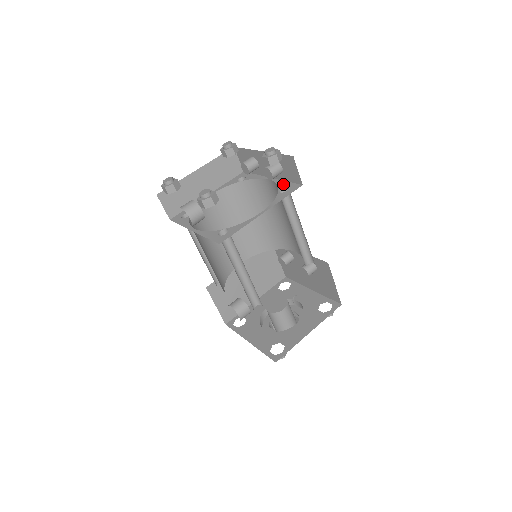
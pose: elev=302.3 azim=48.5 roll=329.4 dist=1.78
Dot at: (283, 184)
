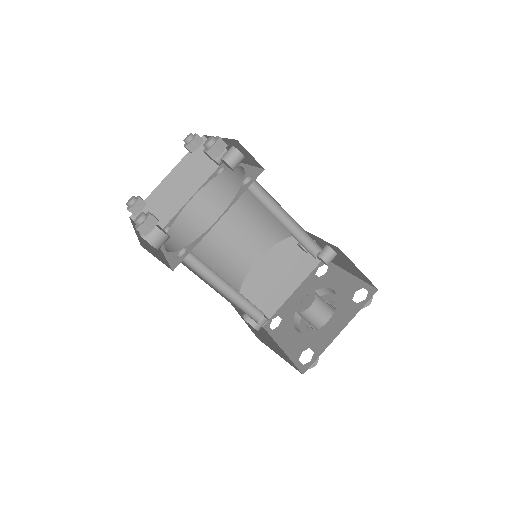
Dot at: (249, 171)
